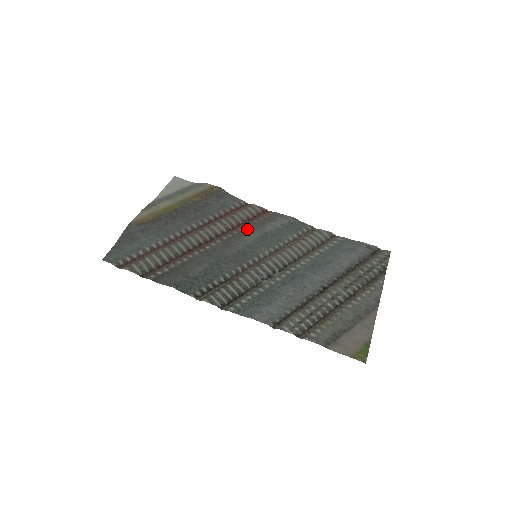
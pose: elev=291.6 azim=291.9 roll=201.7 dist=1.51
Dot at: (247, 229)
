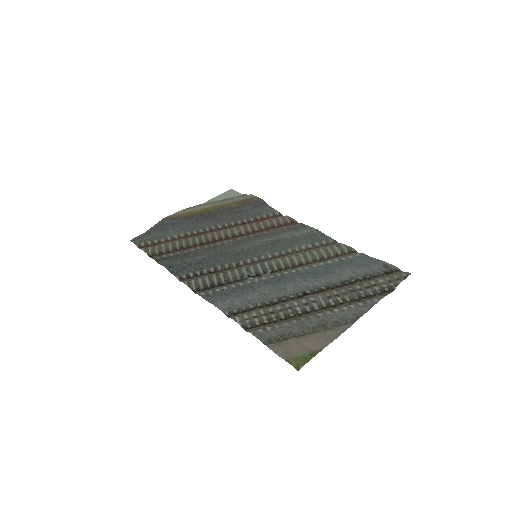
Dot at: (265, 234)
